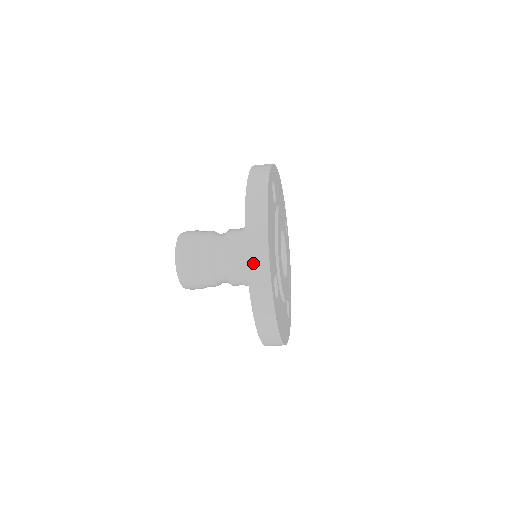
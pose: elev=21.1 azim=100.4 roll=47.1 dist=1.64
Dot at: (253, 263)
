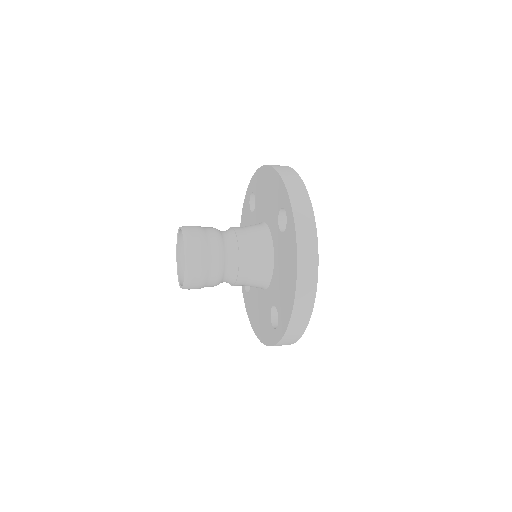
Dot at: (295, 322)
